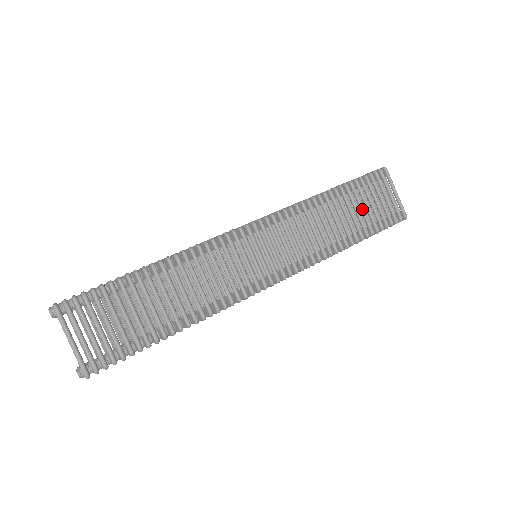
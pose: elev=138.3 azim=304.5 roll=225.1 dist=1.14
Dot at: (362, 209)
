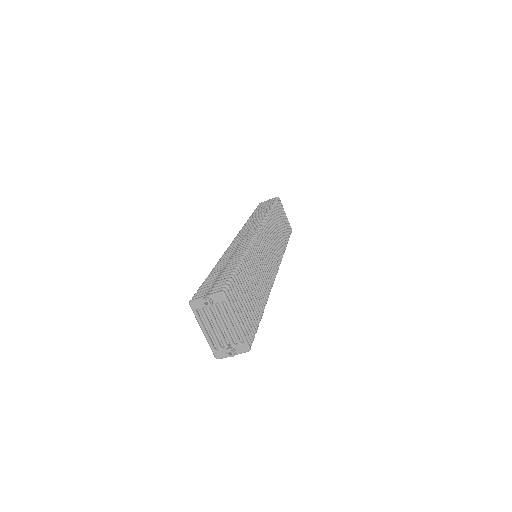
Dot at: (282, 224)
